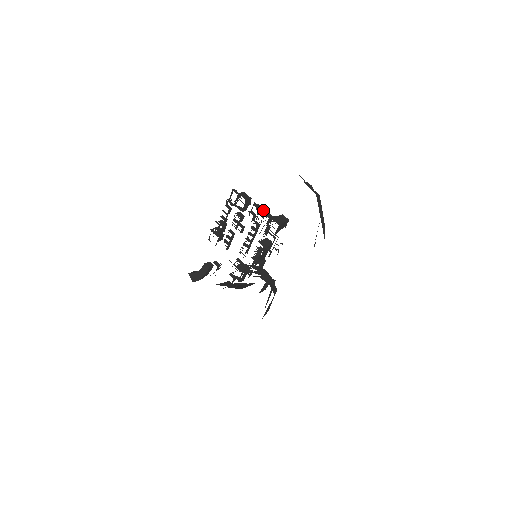
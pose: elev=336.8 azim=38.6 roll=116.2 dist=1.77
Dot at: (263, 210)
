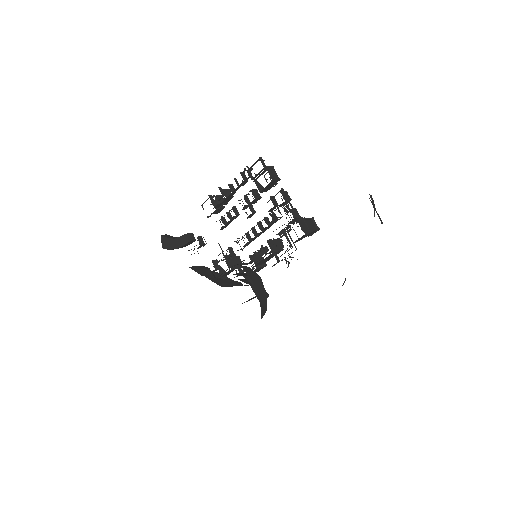
Dot at: (291, 204)
